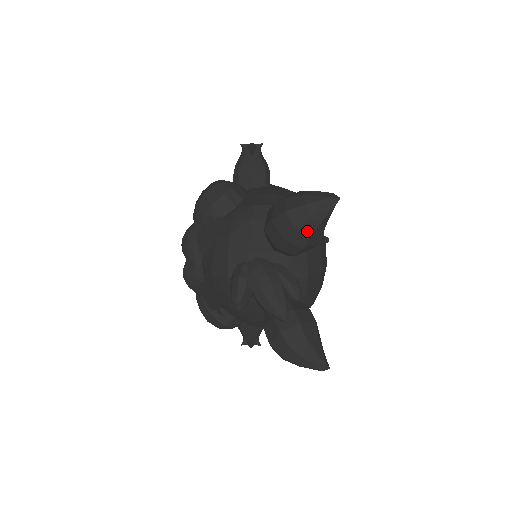
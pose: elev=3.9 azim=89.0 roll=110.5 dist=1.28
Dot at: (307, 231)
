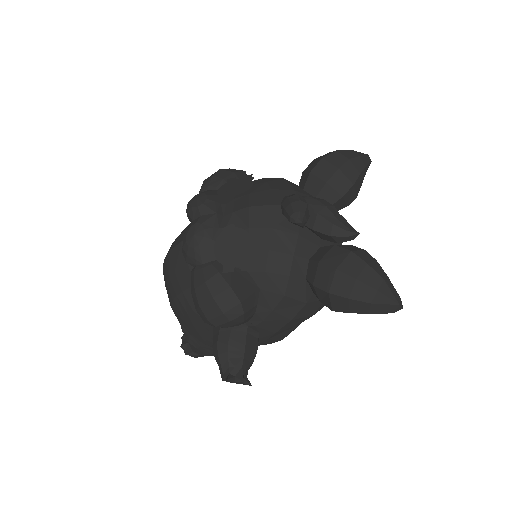
Dot at: (358, 167)
